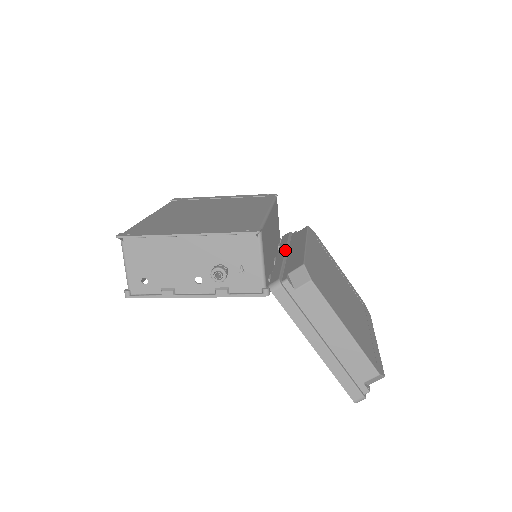
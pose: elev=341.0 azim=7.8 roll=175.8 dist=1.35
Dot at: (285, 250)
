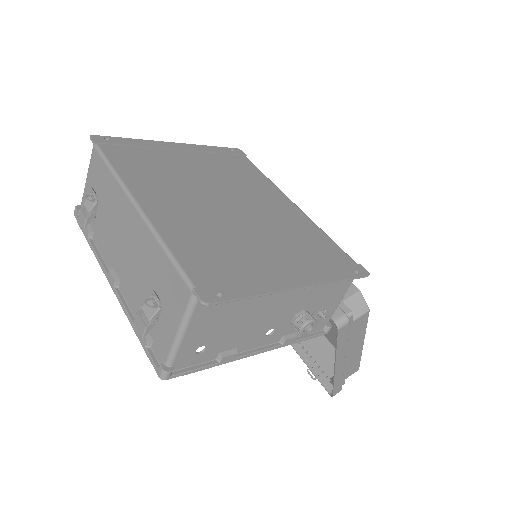
Dot at: occluded
